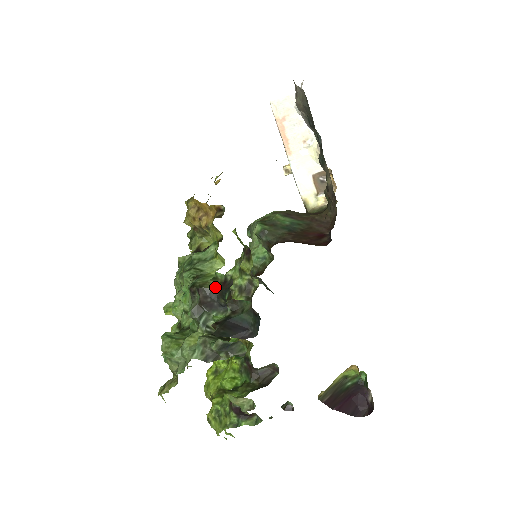
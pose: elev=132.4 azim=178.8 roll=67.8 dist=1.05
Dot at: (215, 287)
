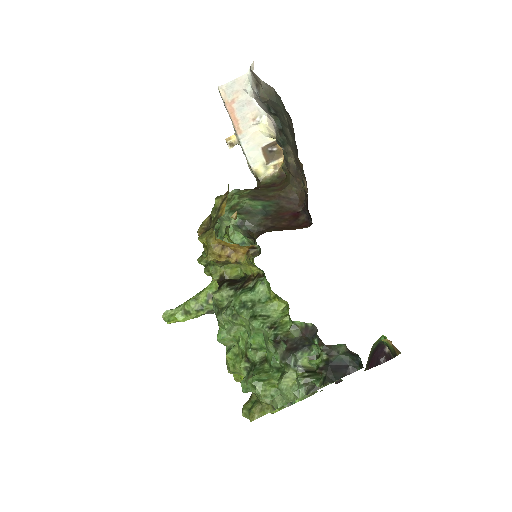
Dot at: (298, 334)
